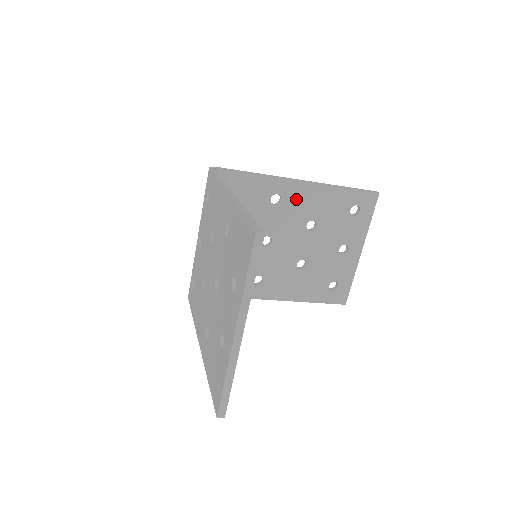
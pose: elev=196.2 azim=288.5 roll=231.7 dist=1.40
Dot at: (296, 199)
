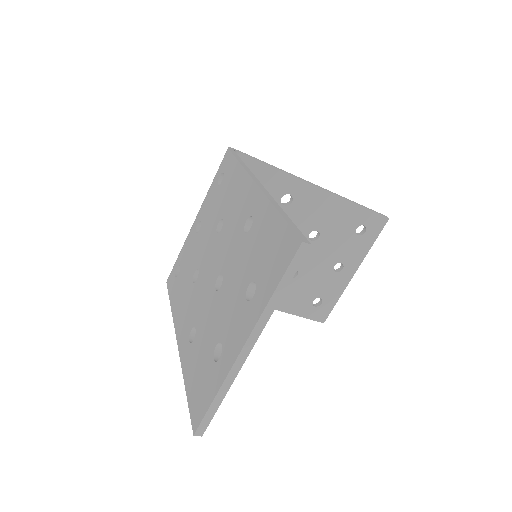
Dot at: (307, 204)
